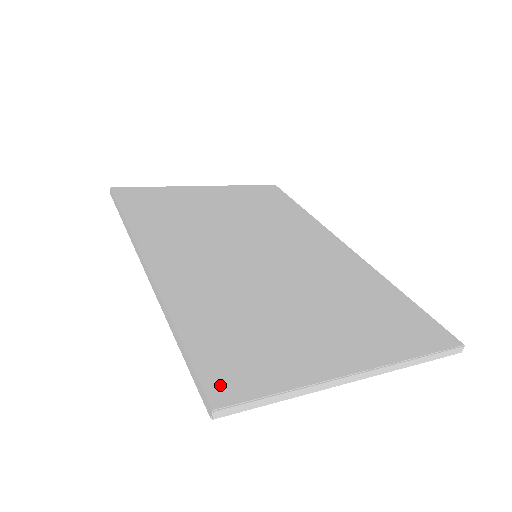
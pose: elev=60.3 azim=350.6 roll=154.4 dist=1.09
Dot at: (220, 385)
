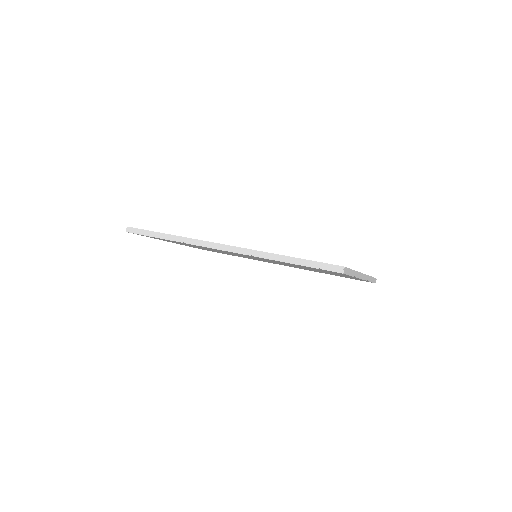
Dot at: occluded
